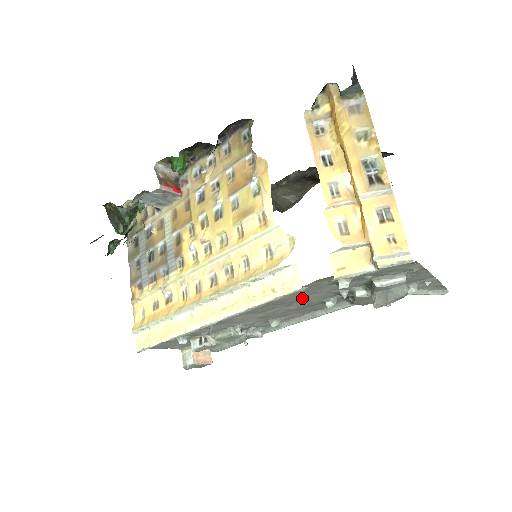
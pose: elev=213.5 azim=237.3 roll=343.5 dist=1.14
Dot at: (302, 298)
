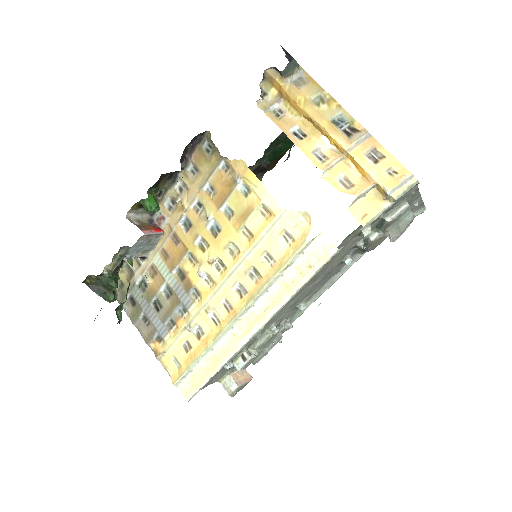
Dot at: (327, 266)
